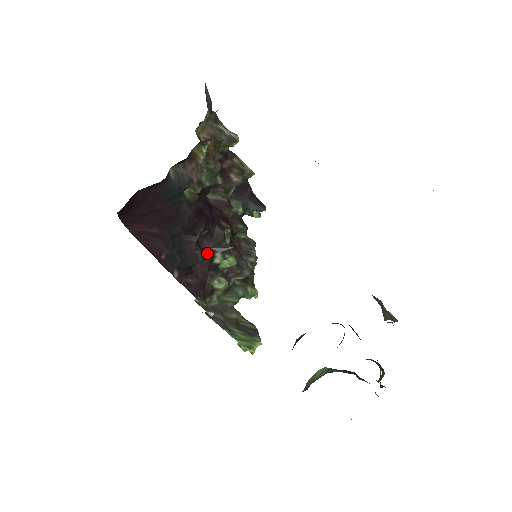
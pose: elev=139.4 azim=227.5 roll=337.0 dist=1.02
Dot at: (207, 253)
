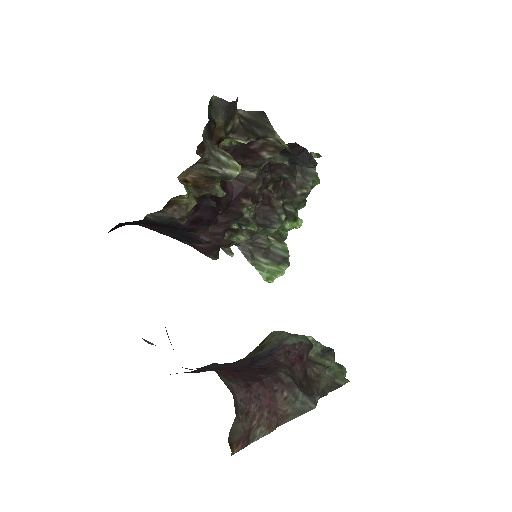
Dot at: (222, 225)
